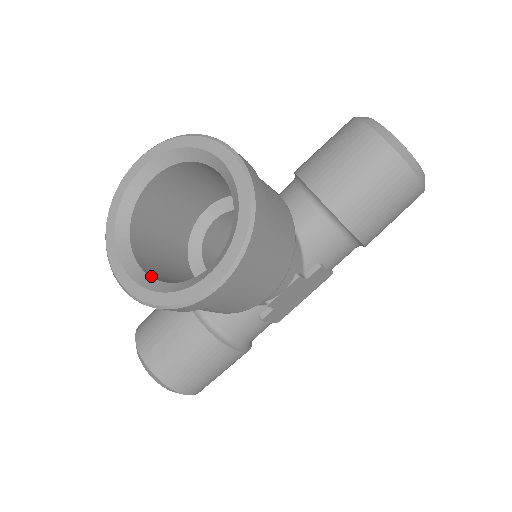
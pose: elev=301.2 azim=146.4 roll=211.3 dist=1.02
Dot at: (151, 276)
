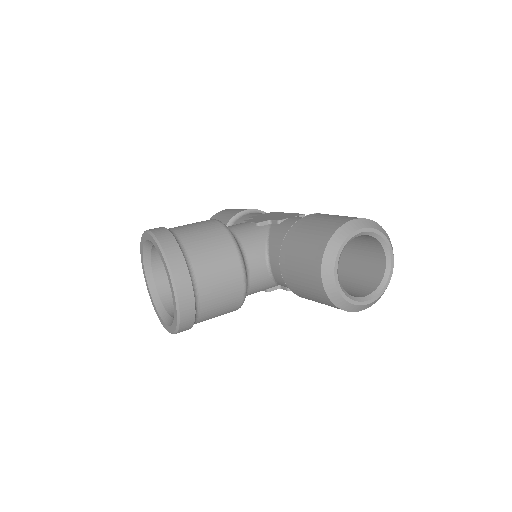
Dot at: (157, 287)
